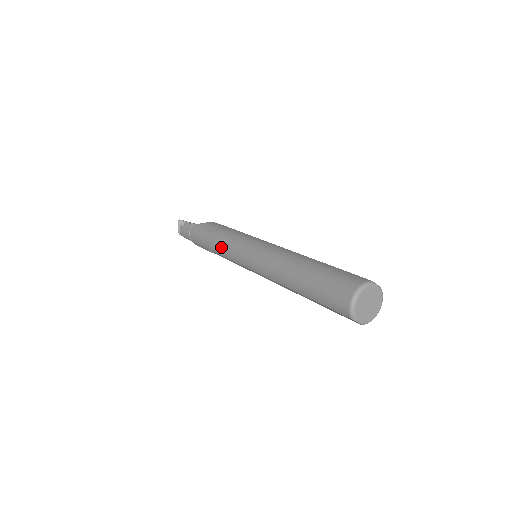
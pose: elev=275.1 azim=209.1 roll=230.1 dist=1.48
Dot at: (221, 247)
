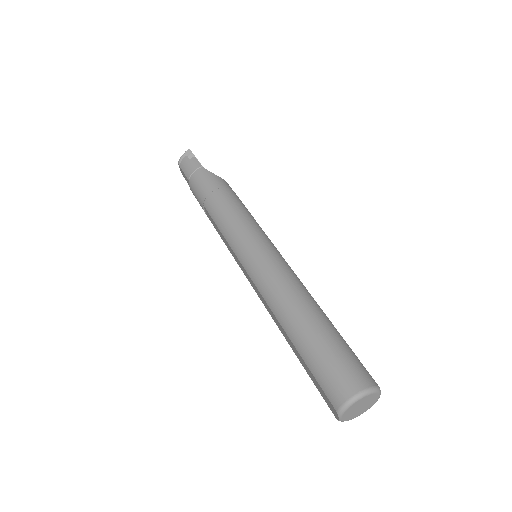
Dot at: (224, 219)
